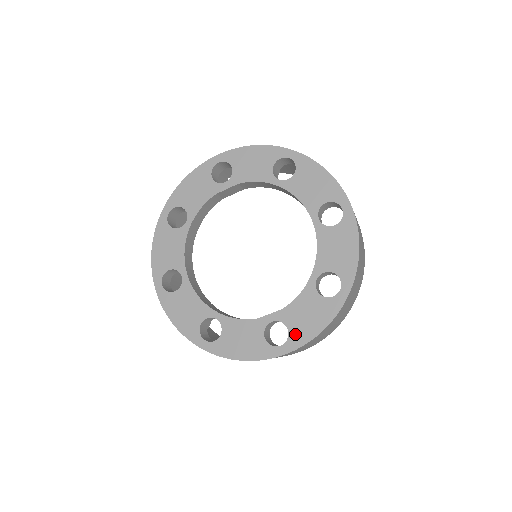
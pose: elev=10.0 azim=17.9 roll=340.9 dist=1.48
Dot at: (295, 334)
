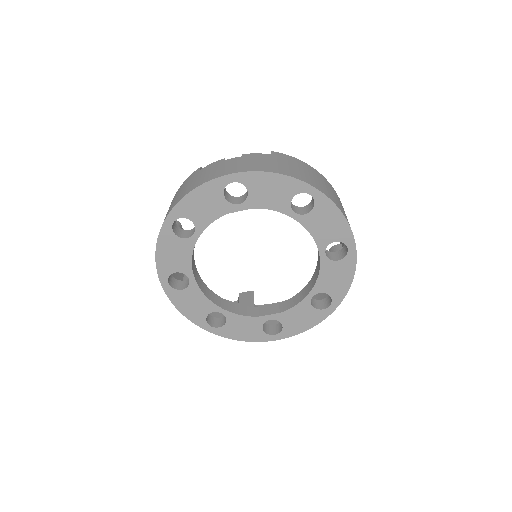
Dot at: (288, 329)
